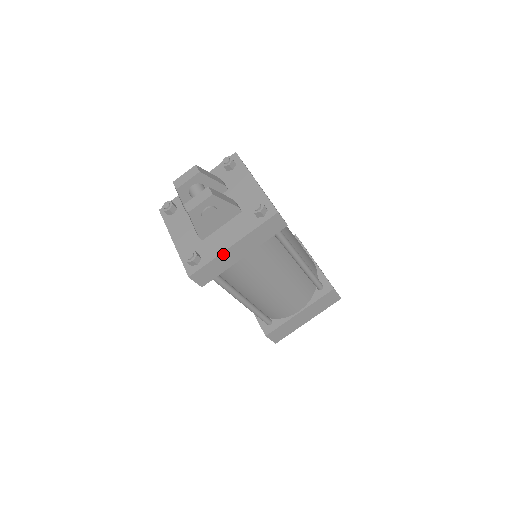
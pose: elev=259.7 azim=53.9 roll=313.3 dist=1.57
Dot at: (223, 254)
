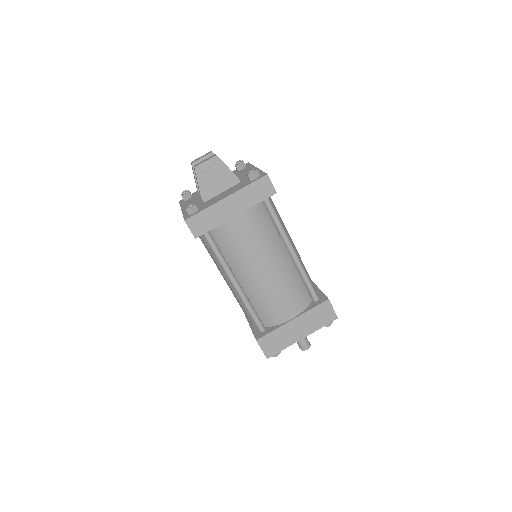
Dot at: (217, 205)
